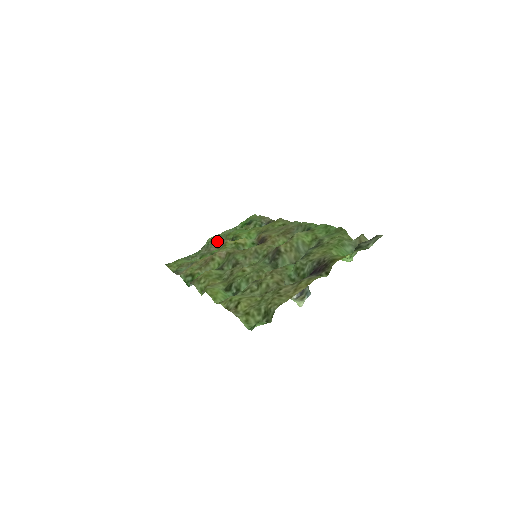
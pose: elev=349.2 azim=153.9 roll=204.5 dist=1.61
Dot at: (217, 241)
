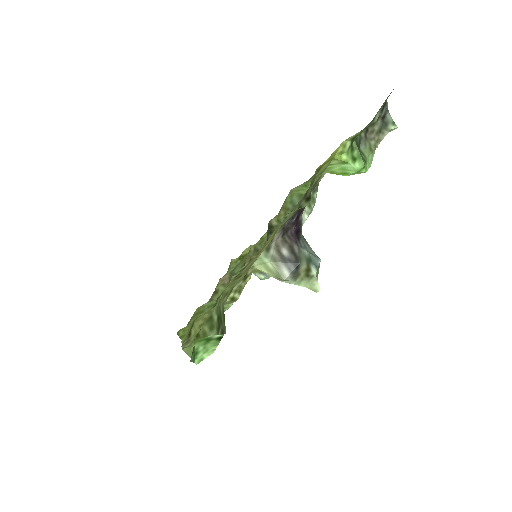
Dot at: occluded
